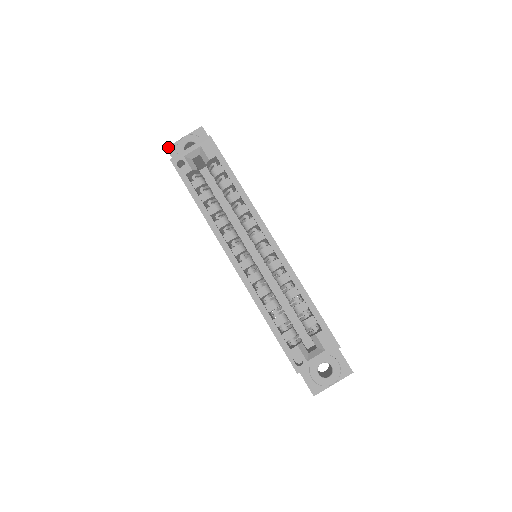
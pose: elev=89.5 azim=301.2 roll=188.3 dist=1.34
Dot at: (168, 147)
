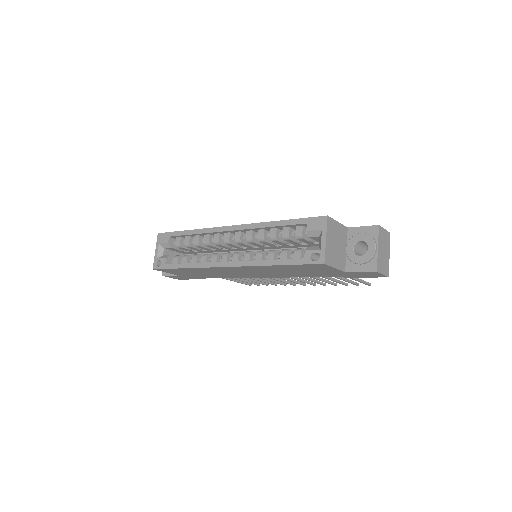
Dot at: (162, 274)
